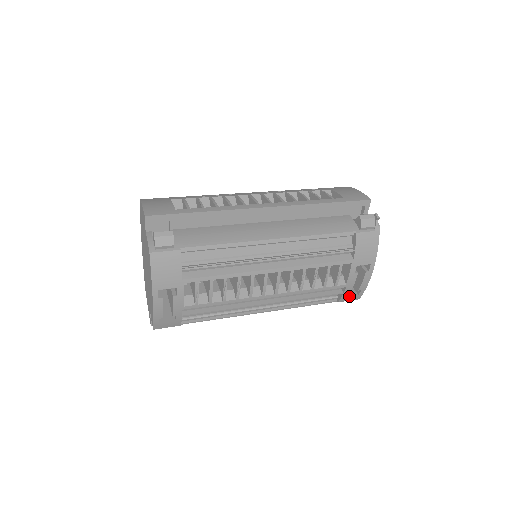
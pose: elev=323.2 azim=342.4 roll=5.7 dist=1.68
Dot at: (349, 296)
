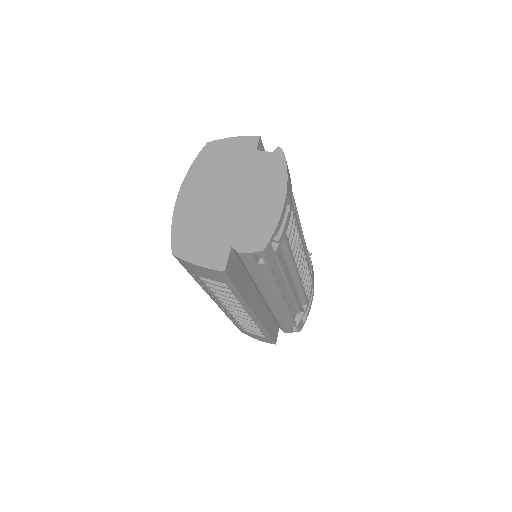
Dot at: (302, 320)
